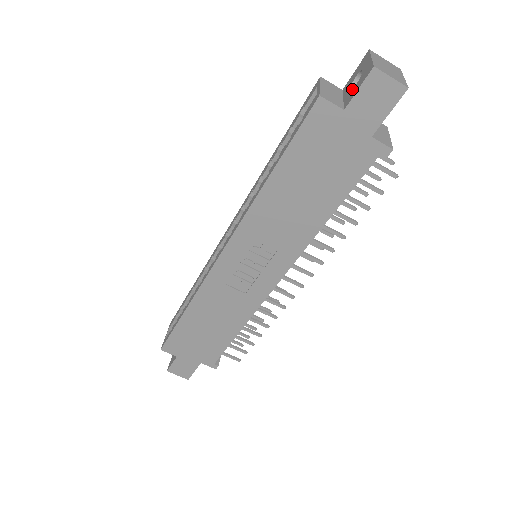
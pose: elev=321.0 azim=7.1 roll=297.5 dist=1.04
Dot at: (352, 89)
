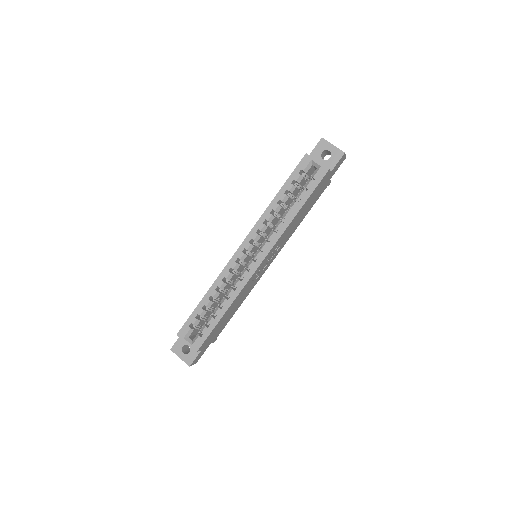
Dot at: (328, 160)
